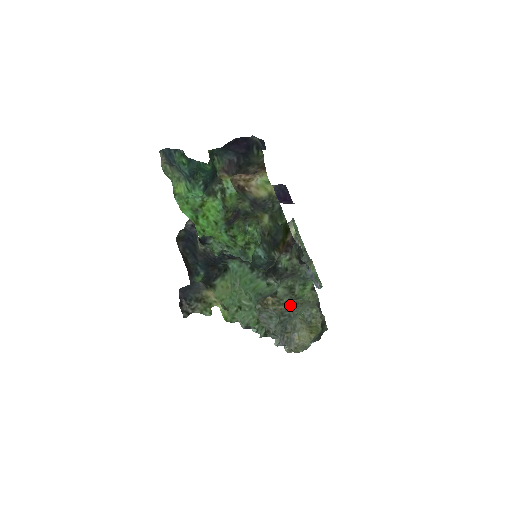
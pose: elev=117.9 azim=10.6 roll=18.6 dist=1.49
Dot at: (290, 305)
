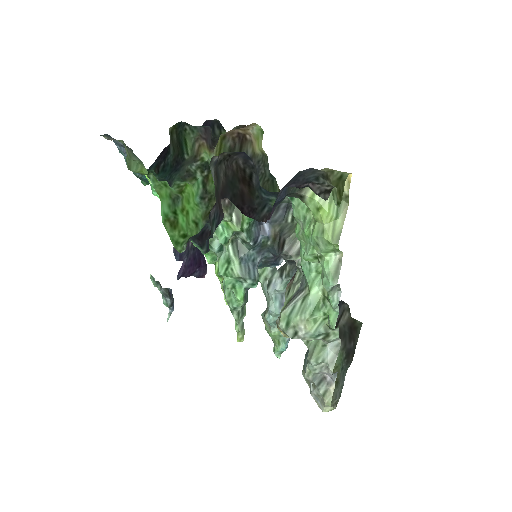
Dot at: occluded
